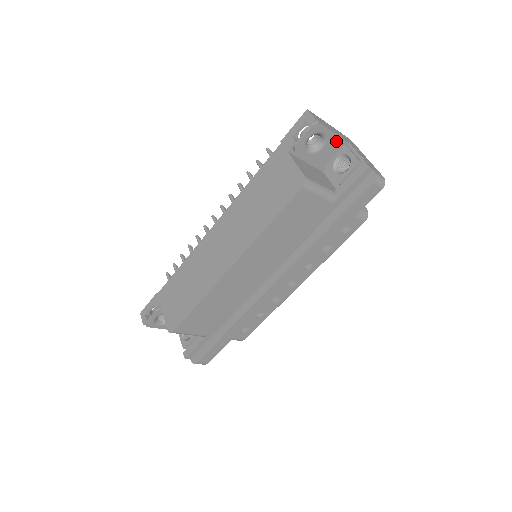
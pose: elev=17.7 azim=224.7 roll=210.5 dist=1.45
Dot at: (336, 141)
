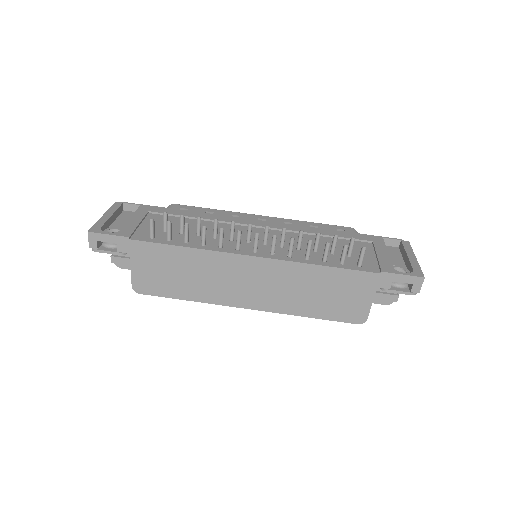
Dot at: occluded
